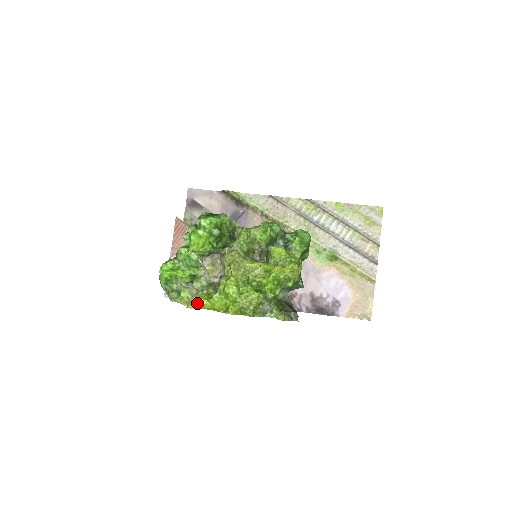
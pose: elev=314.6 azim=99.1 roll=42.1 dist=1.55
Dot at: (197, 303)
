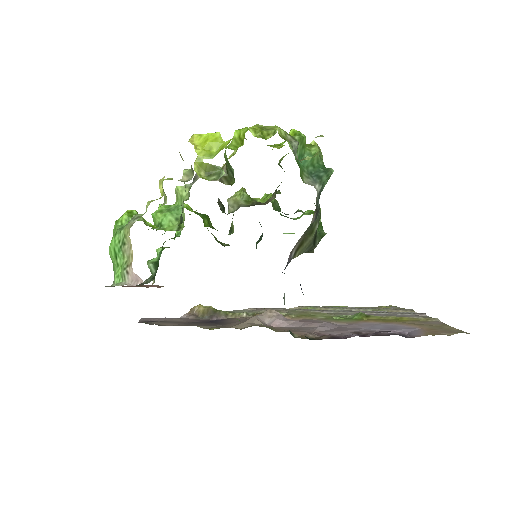
Dot at: (195, 145)
